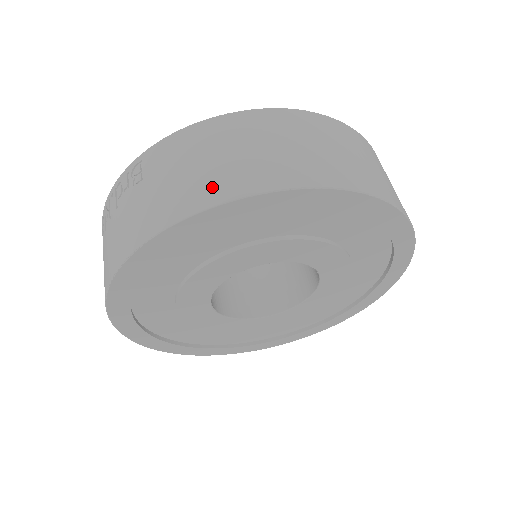
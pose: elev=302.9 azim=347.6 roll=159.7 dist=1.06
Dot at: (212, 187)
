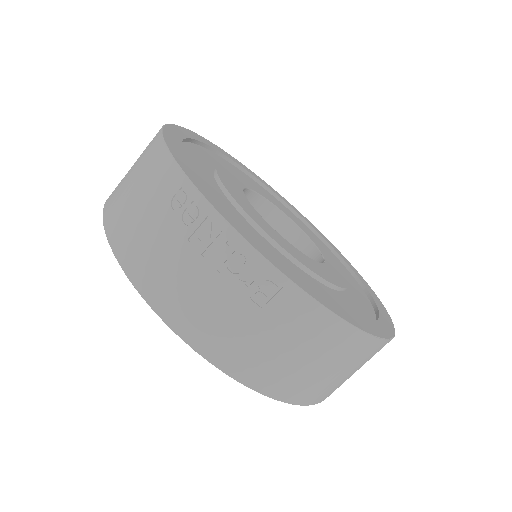
Dot at: (280, 382)
